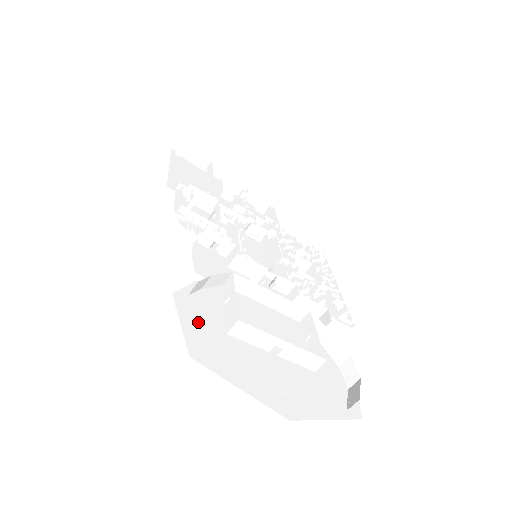
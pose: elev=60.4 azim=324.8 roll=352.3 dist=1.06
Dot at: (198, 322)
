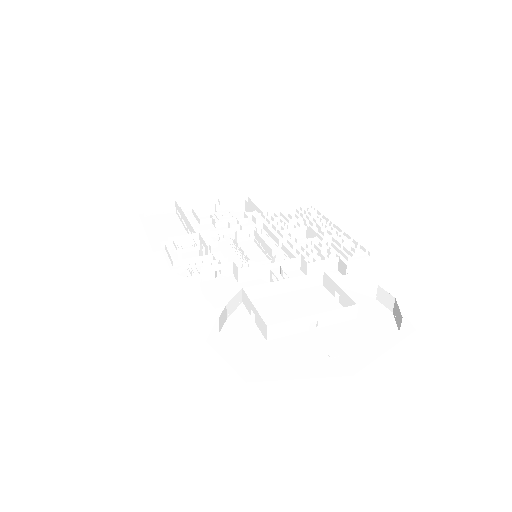
Dot at: (239, 348)
